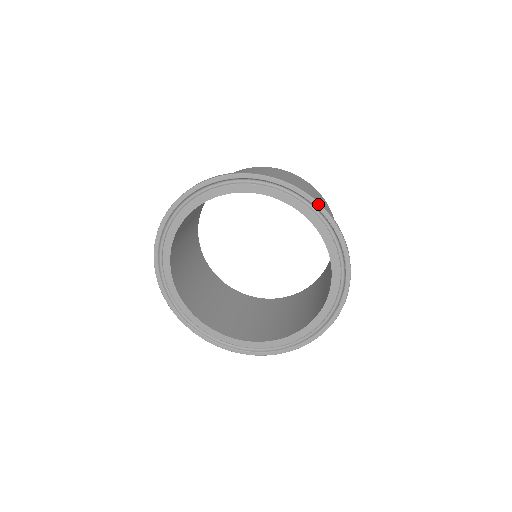
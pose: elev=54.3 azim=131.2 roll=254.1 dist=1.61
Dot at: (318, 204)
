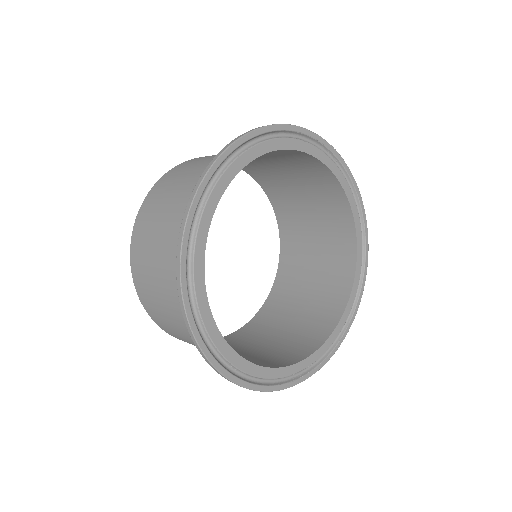
Dot at: (281, 125)
